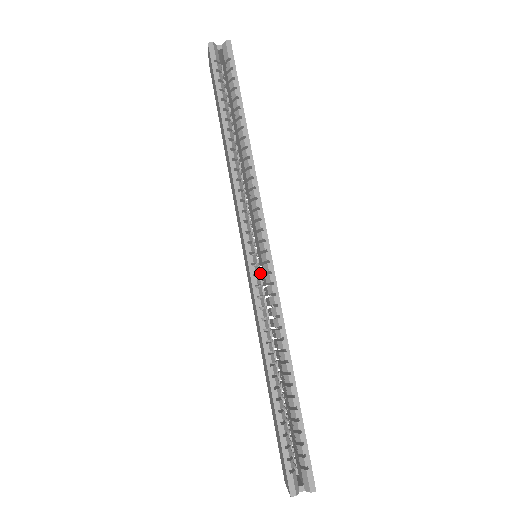
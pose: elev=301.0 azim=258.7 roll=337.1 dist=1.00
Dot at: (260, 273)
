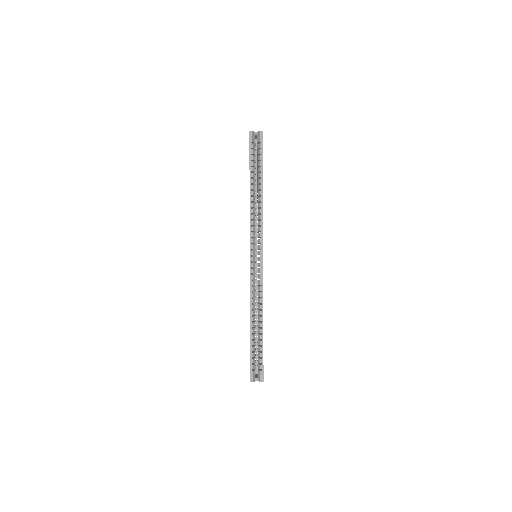
Dot at: (257, 265)
